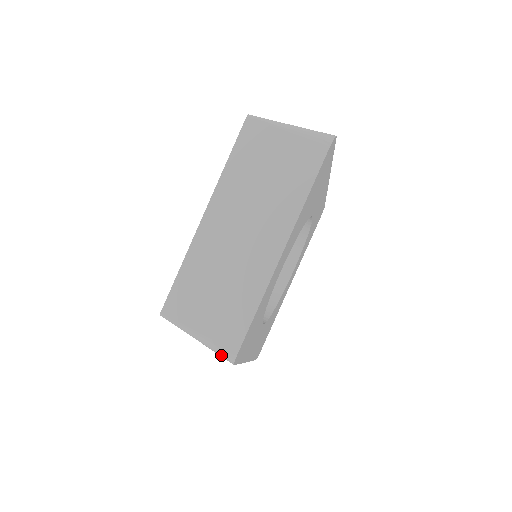
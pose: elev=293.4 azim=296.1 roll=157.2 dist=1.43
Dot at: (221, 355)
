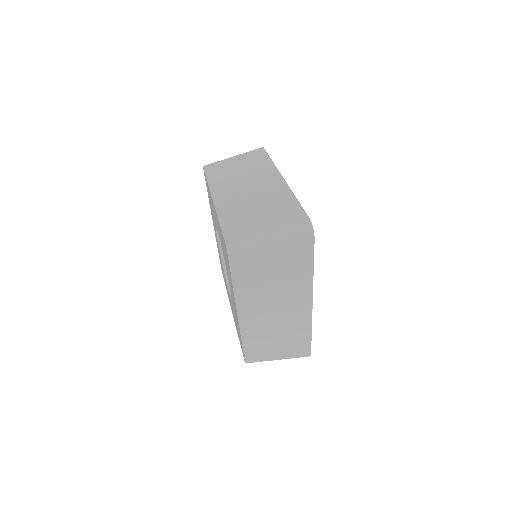
Dot at: (299, 357)
